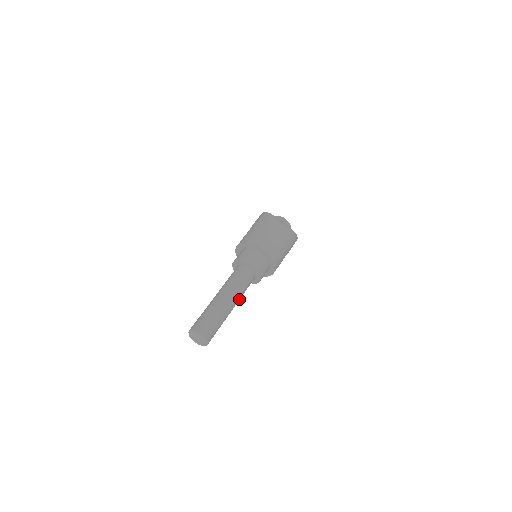
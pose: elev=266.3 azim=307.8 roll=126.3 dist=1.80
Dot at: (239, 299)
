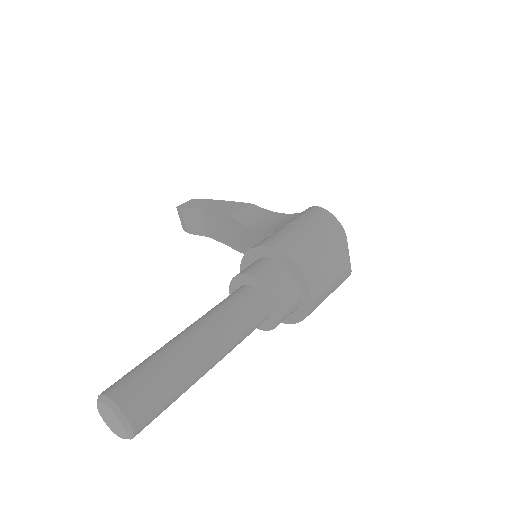
Dot at: occluded
